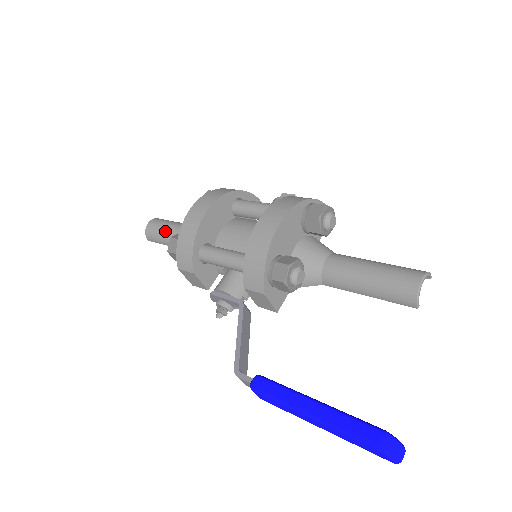
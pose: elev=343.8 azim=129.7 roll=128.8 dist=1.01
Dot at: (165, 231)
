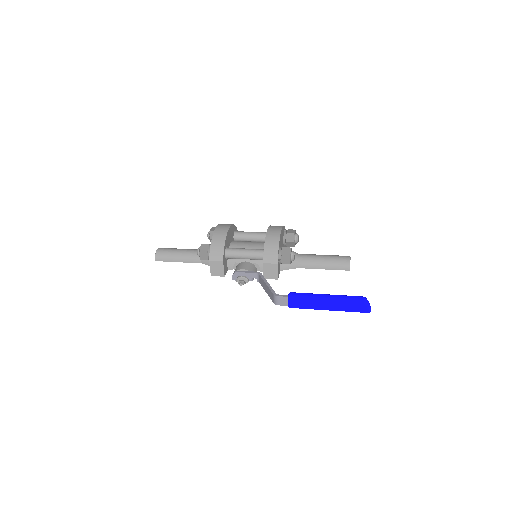
Dot at: (176, 252)
